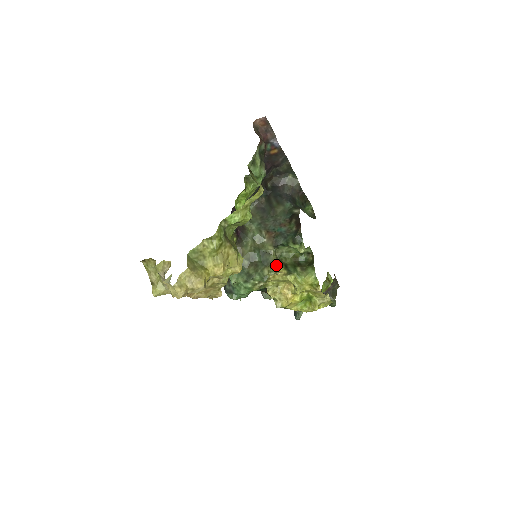
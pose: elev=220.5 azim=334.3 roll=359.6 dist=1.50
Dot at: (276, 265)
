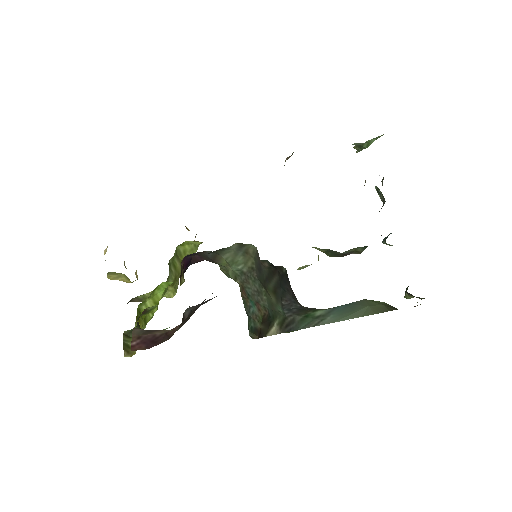
Dot at: occluded
